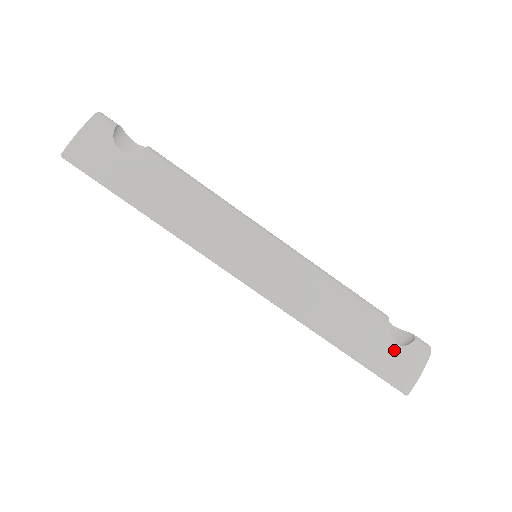
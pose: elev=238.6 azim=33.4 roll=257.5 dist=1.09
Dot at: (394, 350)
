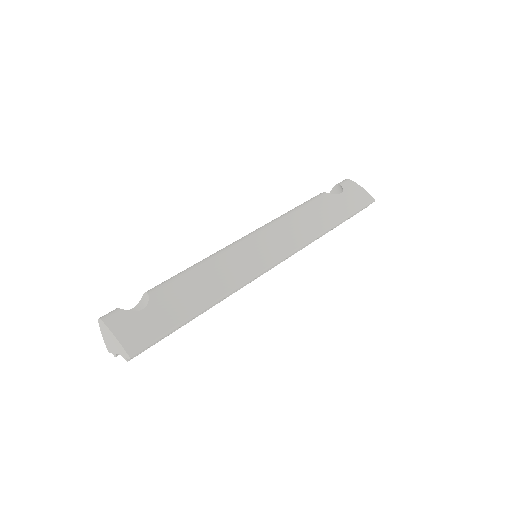
Dot at: (345, 195)
